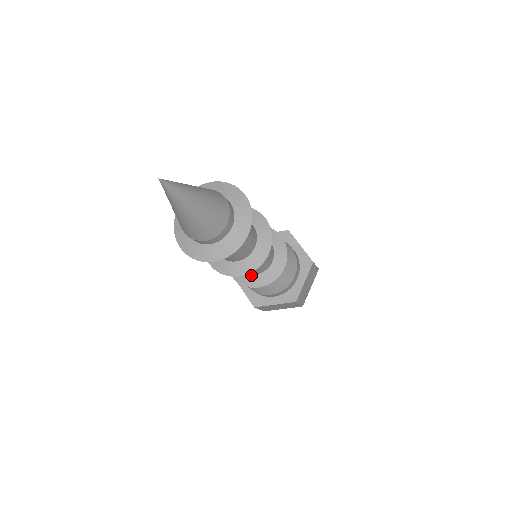
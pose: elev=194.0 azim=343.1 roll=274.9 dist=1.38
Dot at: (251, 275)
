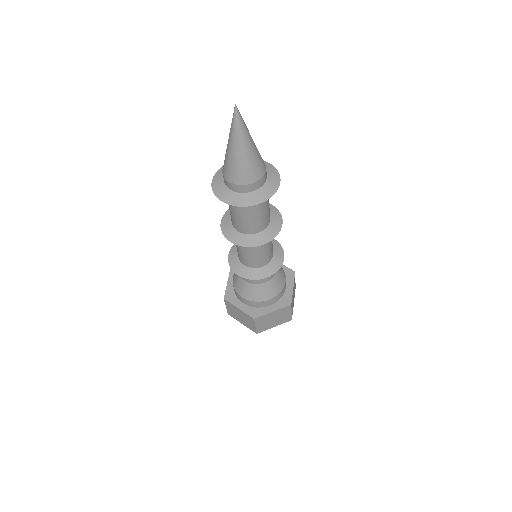
Dot at: (241, 263)
